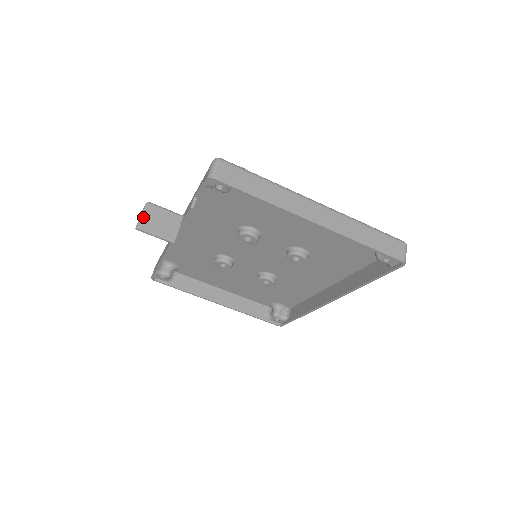
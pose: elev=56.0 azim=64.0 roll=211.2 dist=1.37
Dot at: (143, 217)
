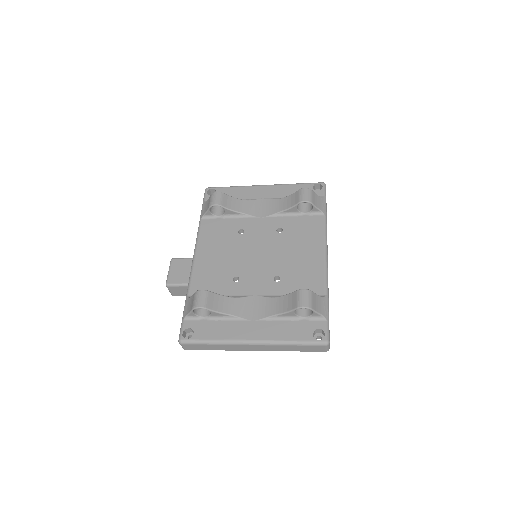
Dot at: (170, 292)
